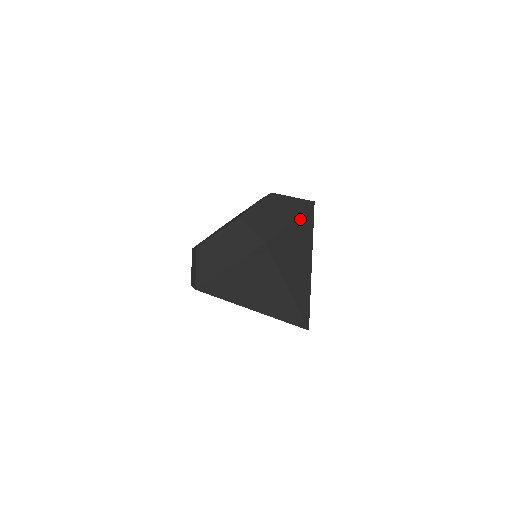
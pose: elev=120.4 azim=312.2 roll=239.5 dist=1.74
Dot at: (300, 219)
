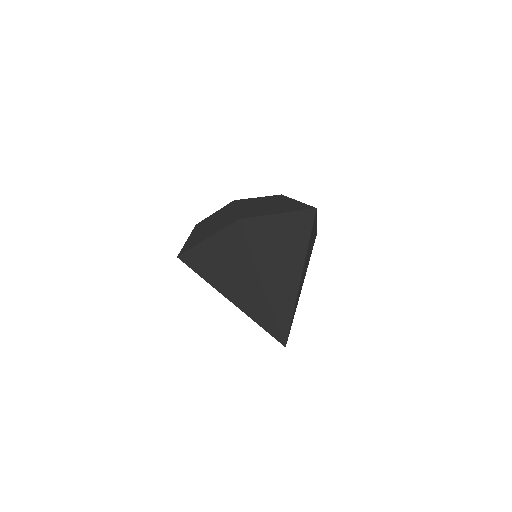
Dot at: (292, 217)
